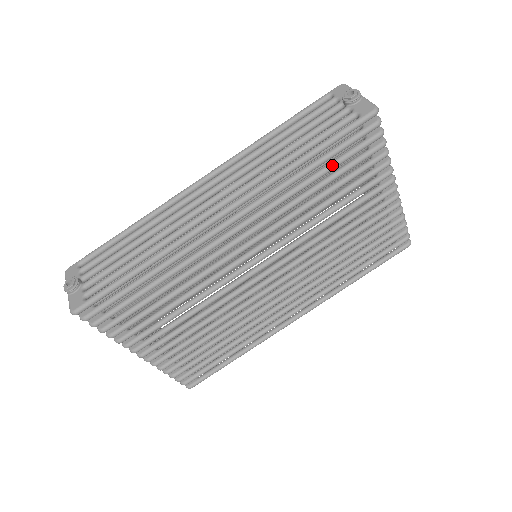
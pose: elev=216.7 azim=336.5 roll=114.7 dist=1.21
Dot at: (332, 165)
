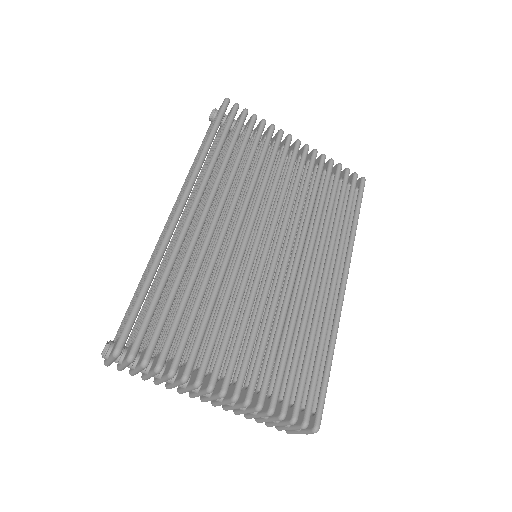
Dot at: (232, 140)
